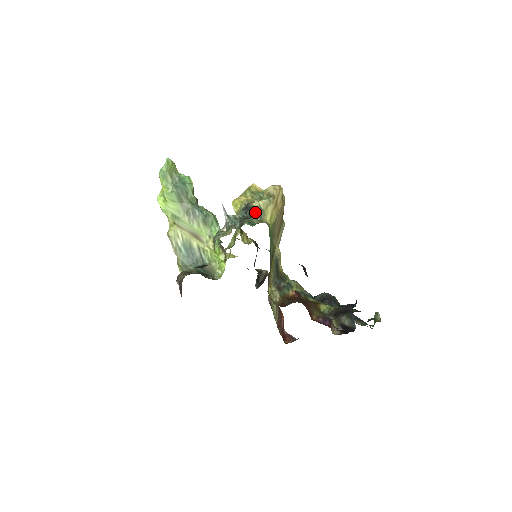
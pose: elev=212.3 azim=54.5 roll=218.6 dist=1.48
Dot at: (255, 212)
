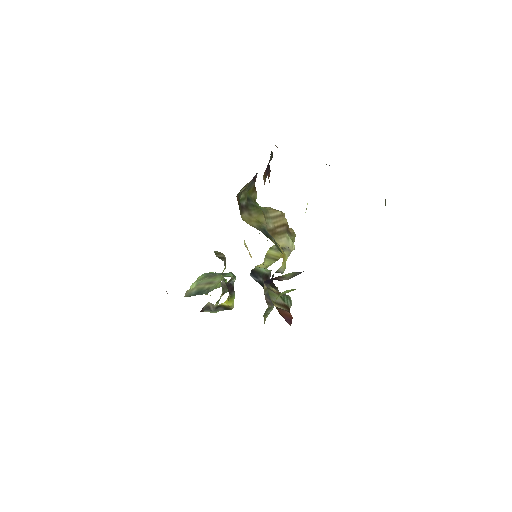
Dot at: occluded
